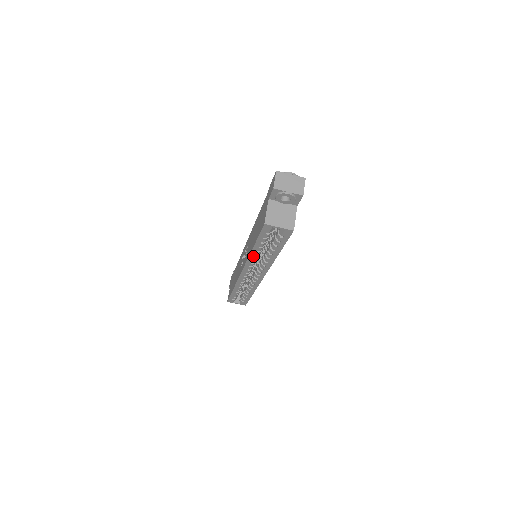
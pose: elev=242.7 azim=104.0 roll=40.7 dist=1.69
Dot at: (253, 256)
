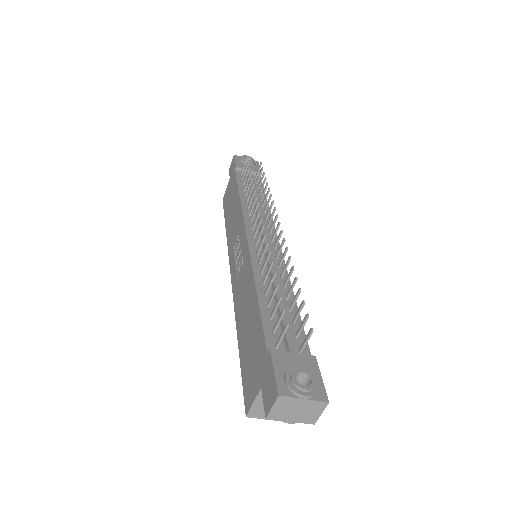
Dot at: occluded
